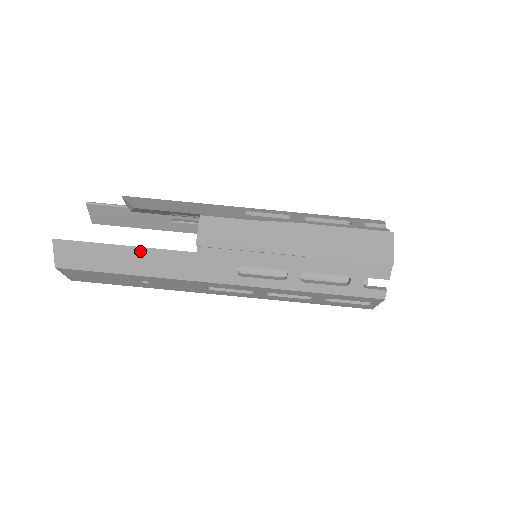
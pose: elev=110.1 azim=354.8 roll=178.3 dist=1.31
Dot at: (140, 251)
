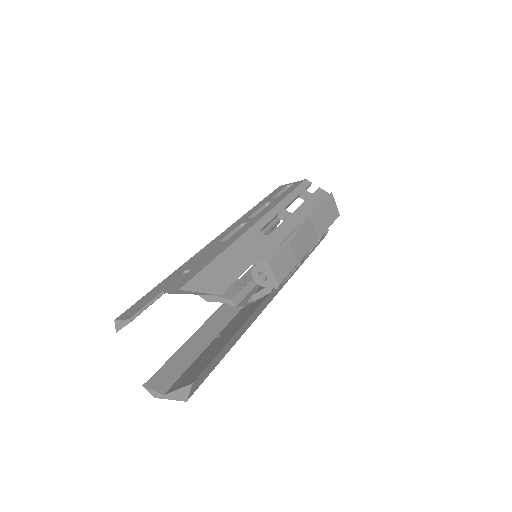
Dot at: (243, 326)
